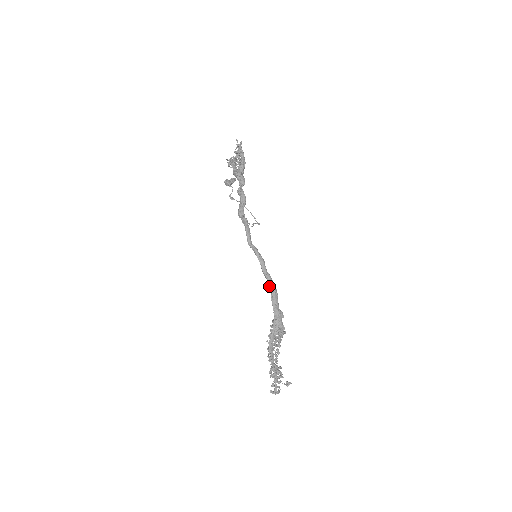
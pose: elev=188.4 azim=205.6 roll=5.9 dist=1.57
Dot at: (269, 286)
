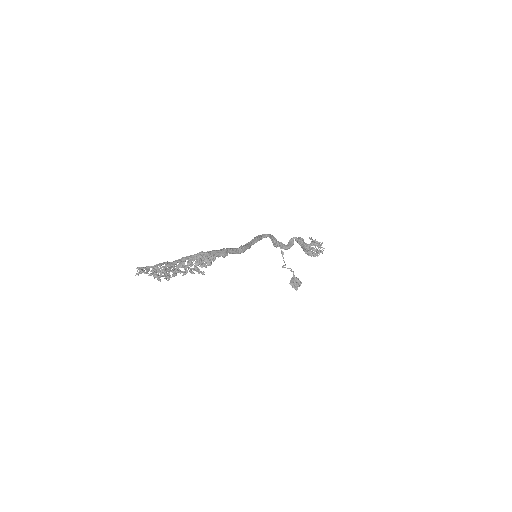
Dot at: occluded
